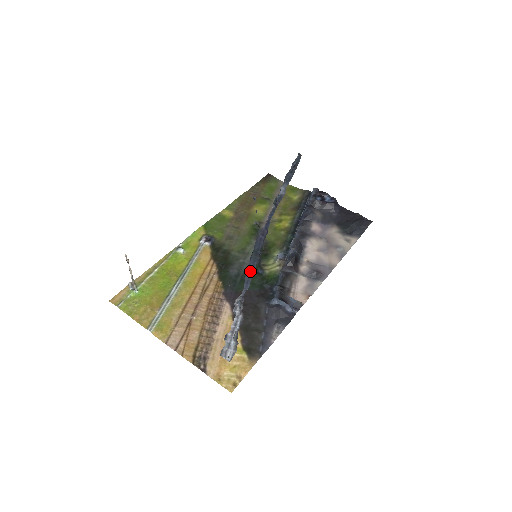
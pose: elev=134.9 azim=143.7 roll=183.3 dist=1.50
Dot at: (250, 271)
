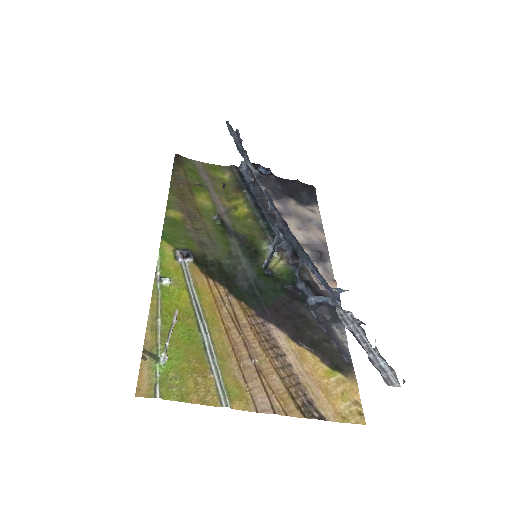
Dot at: (317, 272)
